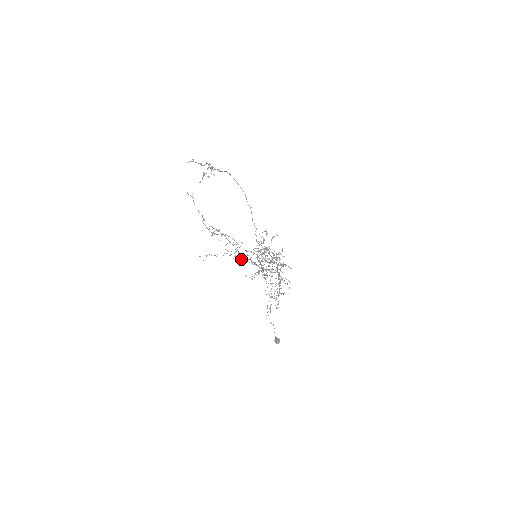
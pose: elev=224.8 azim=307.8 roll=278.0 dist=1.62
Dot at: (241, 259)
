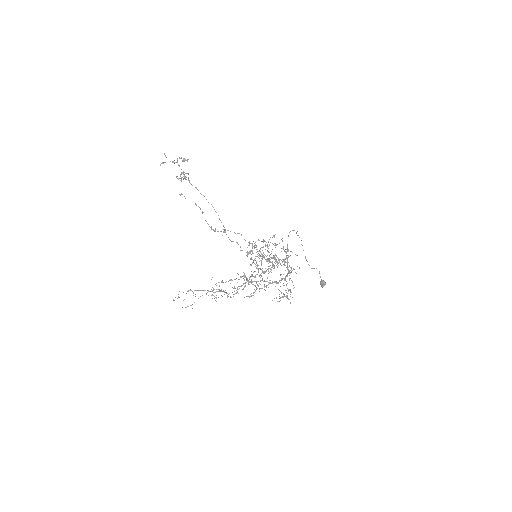
Dot at: occluded
